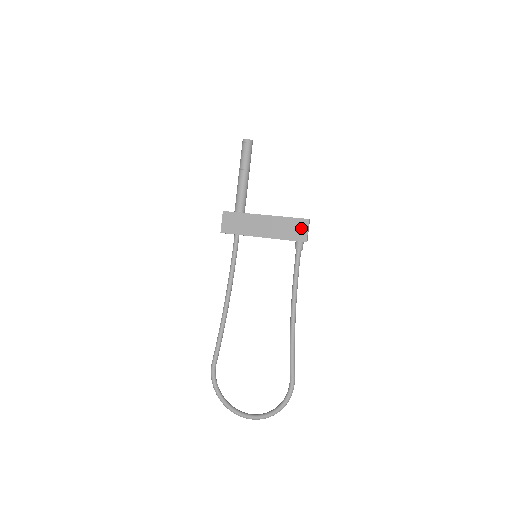
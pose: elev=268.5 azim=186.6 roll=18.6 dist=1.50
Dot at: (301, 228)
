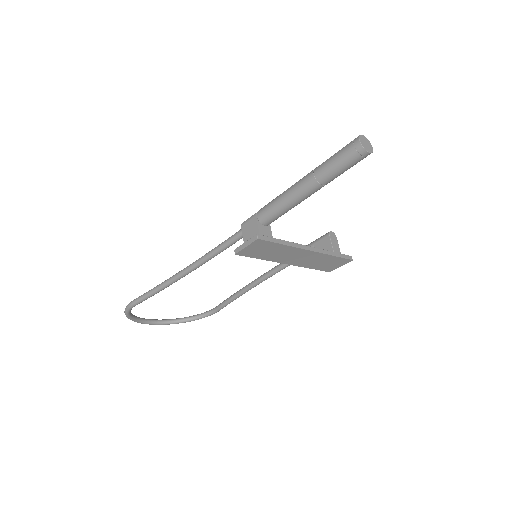
Dot at: (337, 264)
